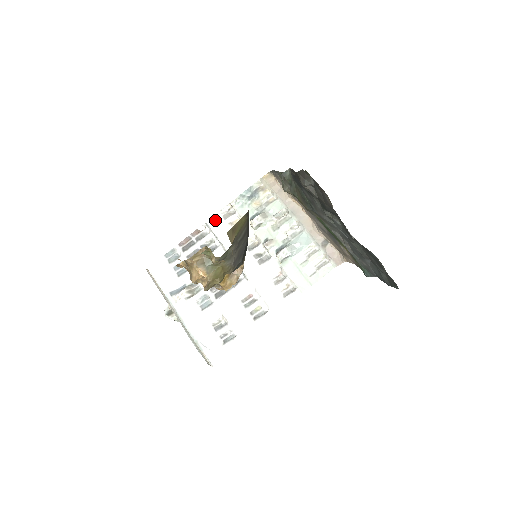
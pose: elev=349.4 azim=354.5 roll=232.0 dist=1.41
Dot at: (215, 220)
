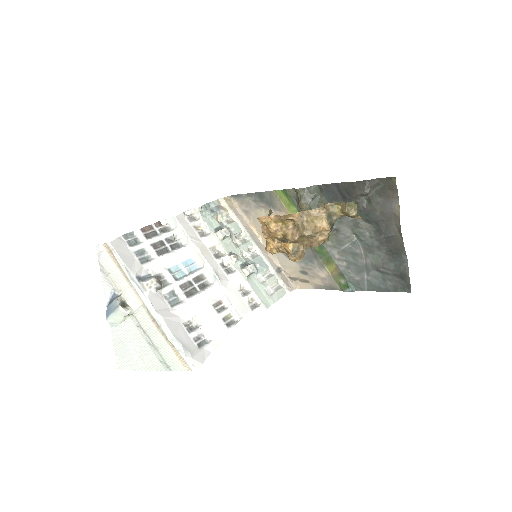
Dot at: (182, 218)
